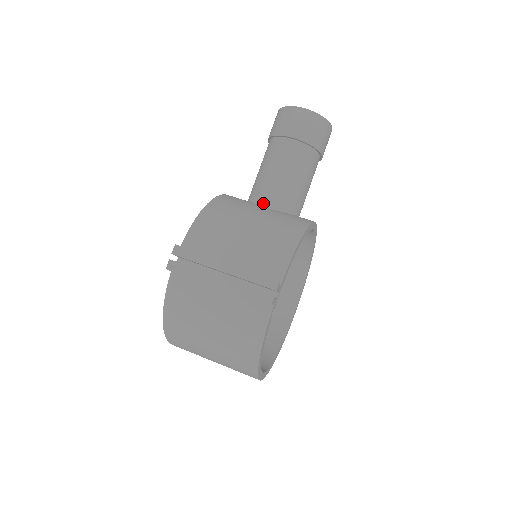
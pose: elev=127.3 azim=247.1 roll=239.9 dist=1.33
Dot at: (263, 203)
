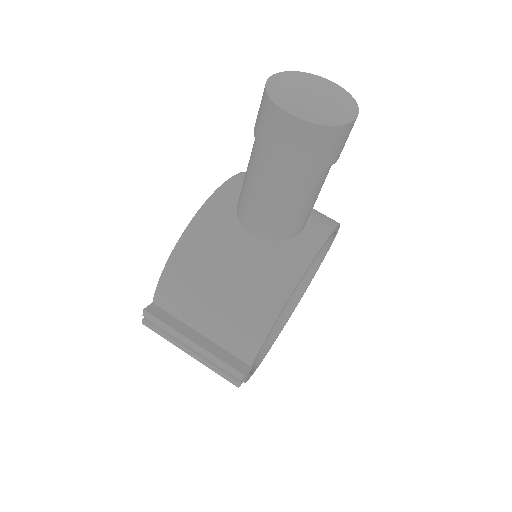
Dot at: (249, 230)
